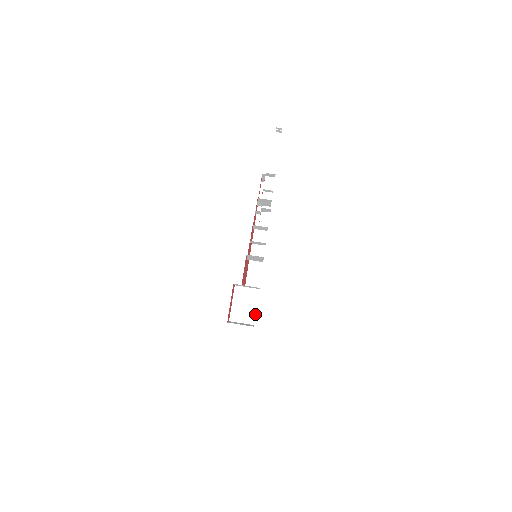
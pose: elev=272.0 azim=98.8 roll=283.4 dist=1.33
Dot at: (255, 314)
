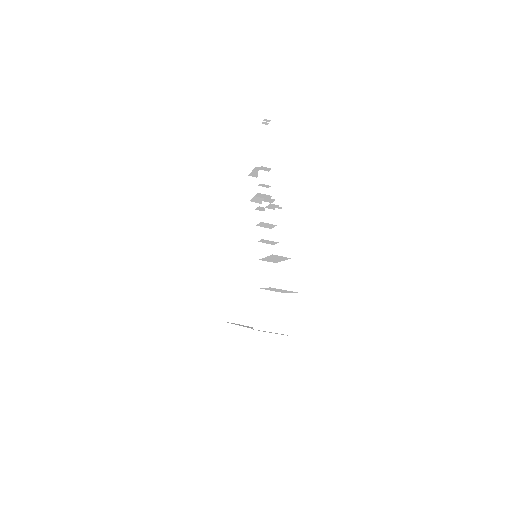
Dot at: (281, 321)
